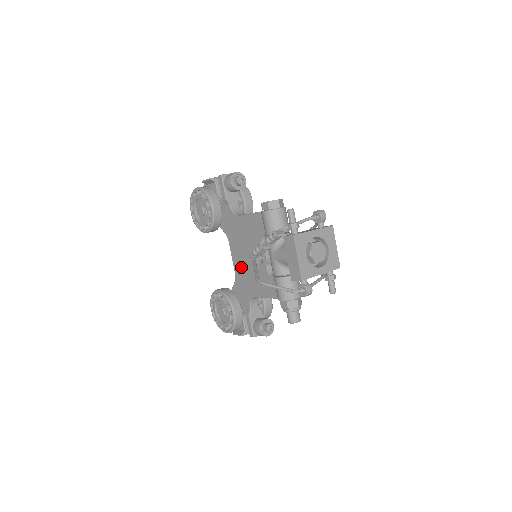
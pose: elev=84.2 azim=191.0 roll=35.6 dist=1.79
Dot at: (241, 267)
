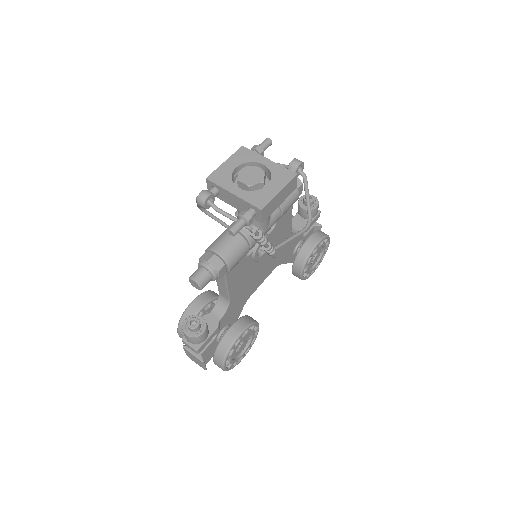
Dot at: occluded
